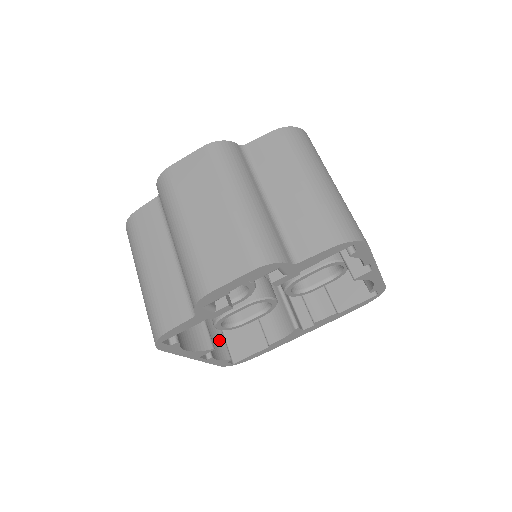
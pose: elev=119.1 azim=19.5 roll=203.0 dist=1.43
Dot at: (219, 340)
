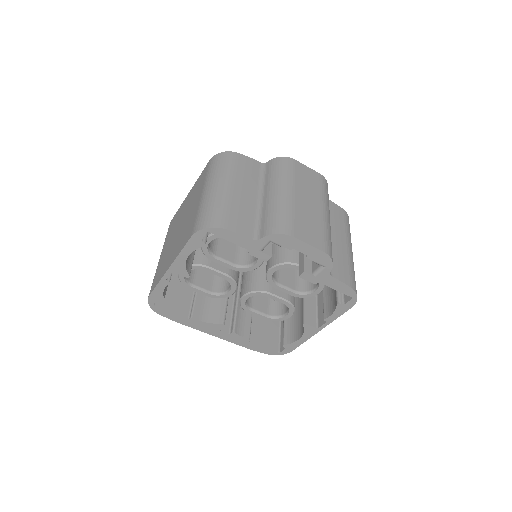
Dot at: occluded
